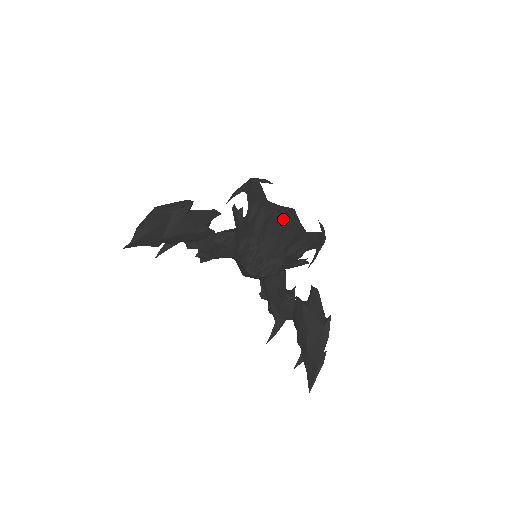
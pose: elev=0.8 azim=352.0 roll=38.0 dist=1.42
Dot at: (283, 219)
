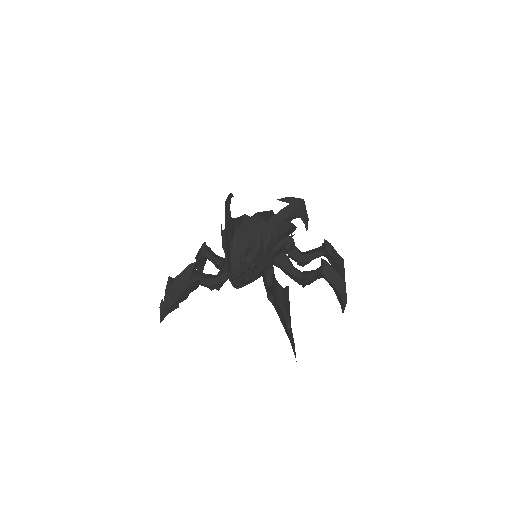
Dot at: (231, 237)
